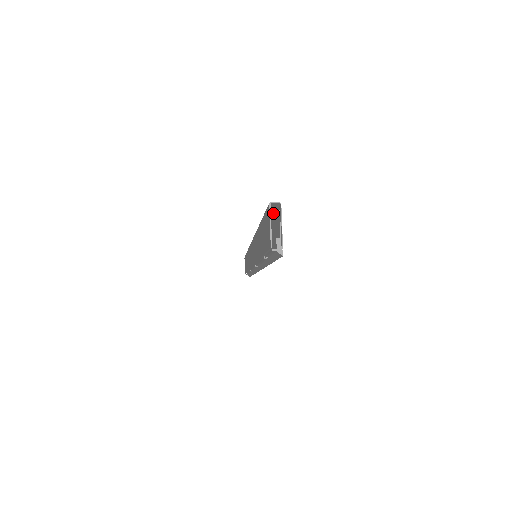
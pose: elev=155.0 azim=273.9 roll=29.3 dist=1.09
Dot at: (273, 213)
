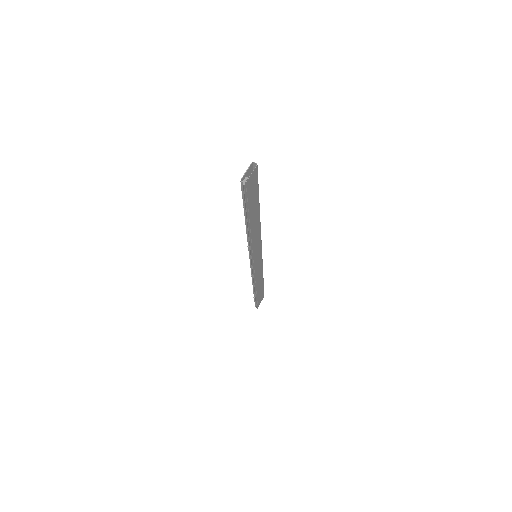
Dot at: occluded
